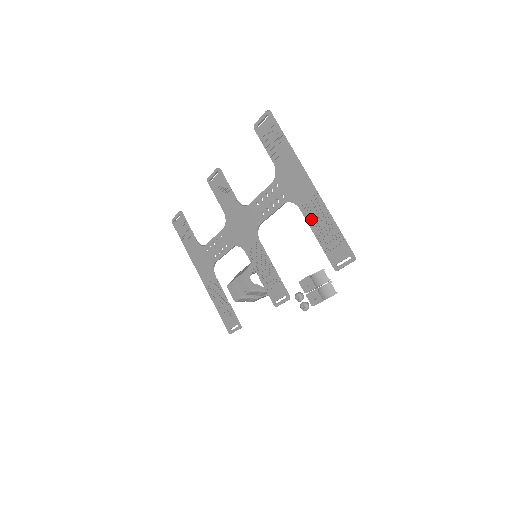
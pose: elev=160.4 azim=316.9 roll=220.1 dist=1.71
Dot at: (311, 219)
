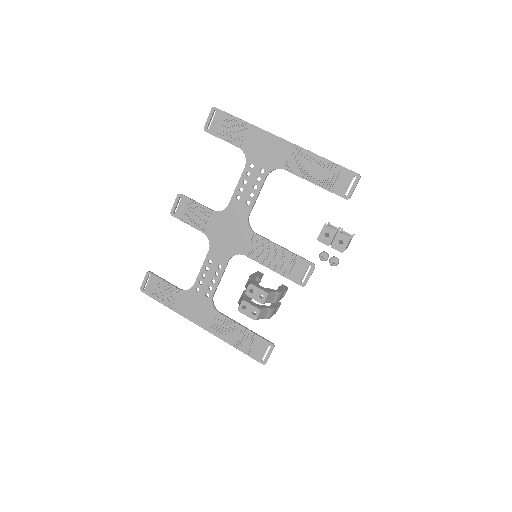
Dot at: (300, 170)
